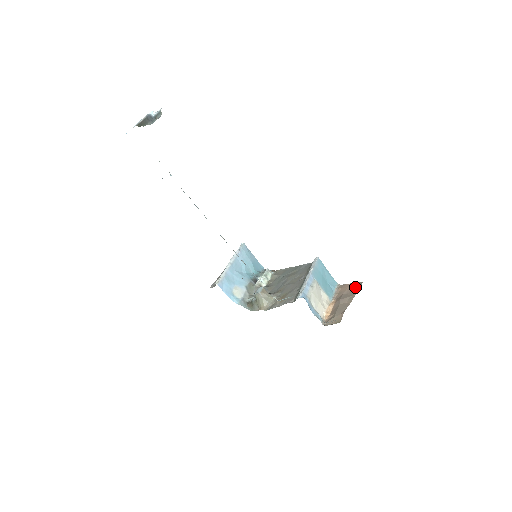
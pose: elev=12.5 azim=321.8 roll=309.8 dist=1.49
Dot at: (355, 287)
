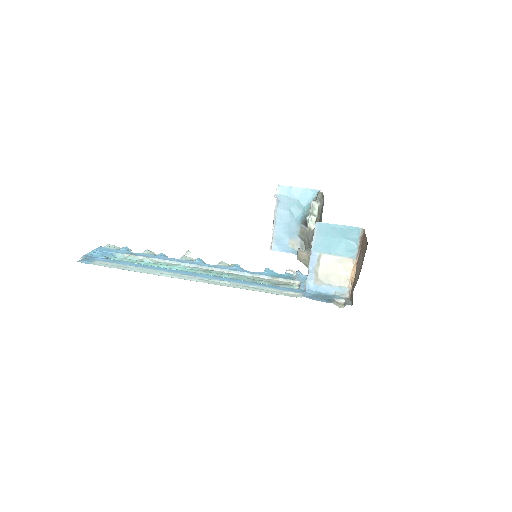
Dot at: (365, 249)
